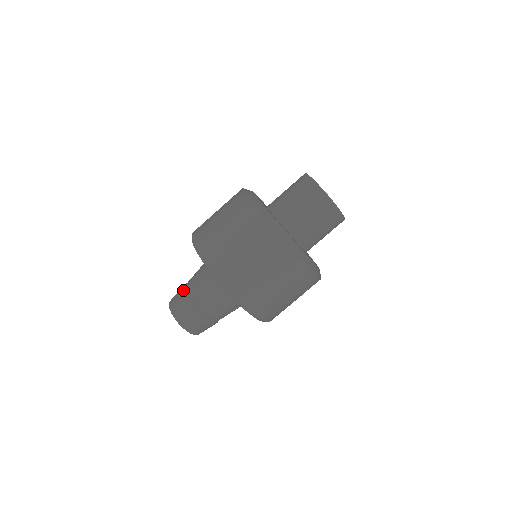
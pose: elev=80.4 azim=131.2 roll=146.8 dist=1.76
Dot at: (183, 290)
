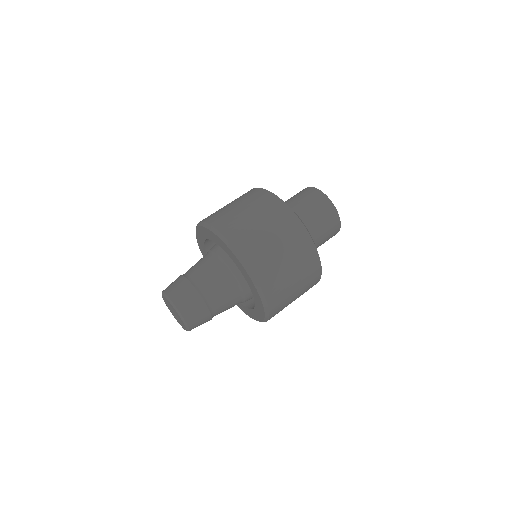
Dot at: (190, 283)
